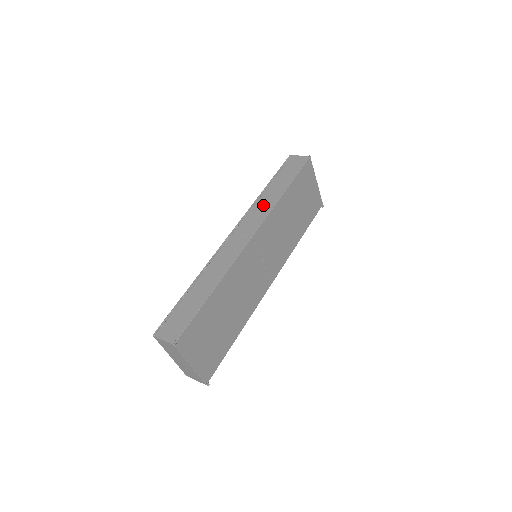
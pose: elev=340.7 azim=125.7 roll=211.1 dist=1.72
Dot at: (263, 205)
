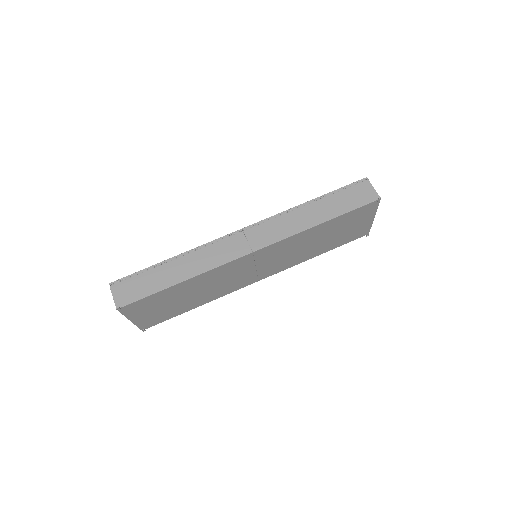
Dot at: (291, 222)
